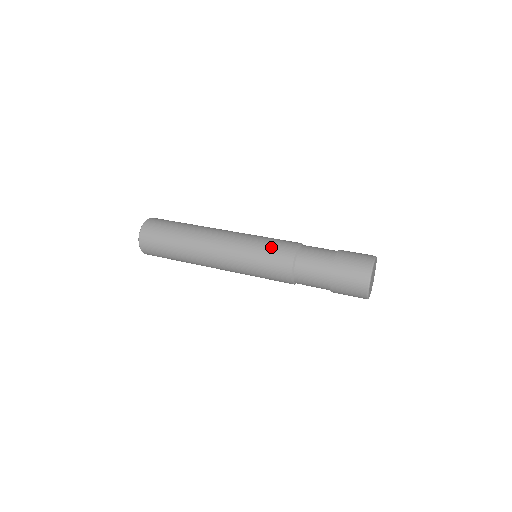
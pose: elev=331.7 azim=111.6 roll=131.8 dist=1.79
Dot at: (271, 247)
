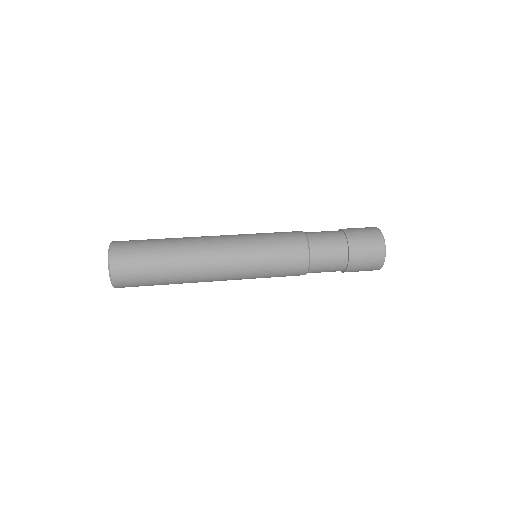
Dot at: (279, 241)
